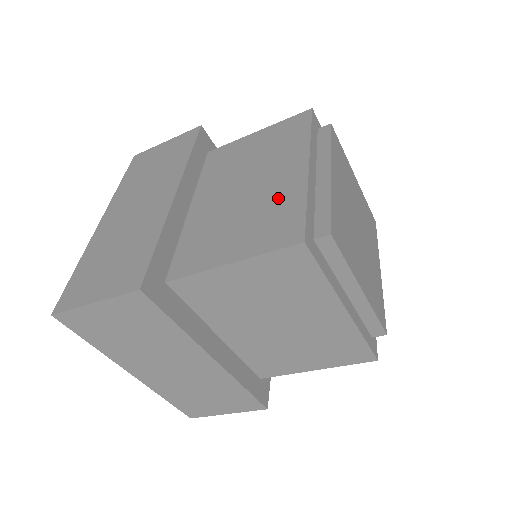
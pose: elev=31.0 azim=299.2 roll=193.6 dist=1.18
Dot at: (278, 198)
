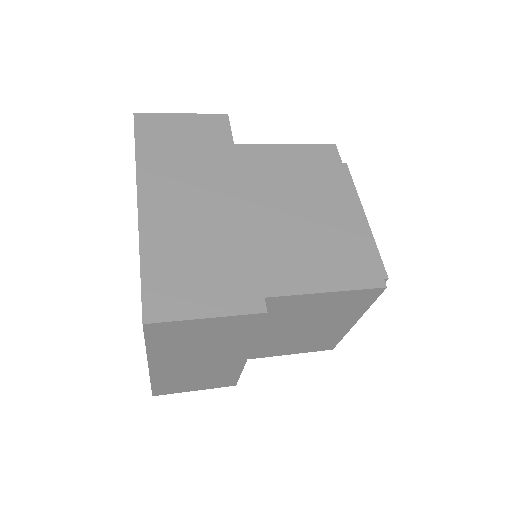
Dot at: (344, 236)
